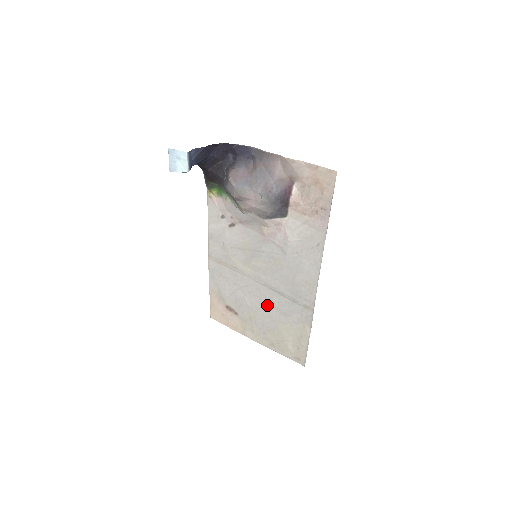
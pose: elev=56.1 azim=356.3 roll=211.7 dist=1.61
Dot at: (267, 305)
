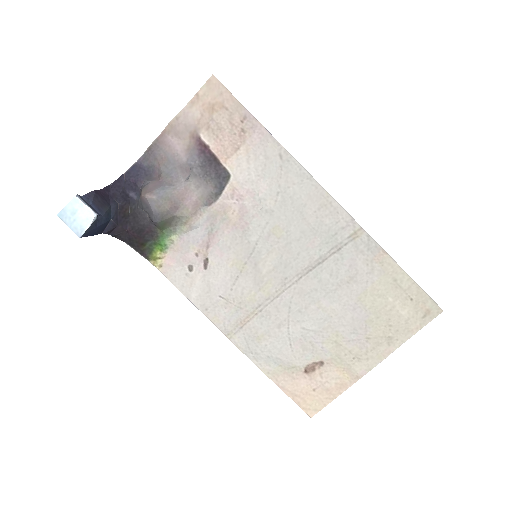
Dot at: (328, 297)
